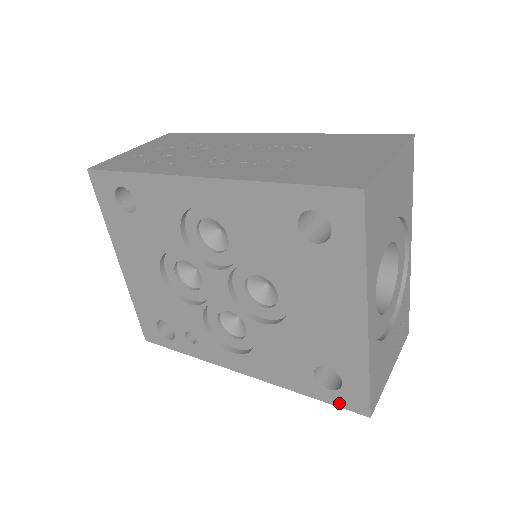
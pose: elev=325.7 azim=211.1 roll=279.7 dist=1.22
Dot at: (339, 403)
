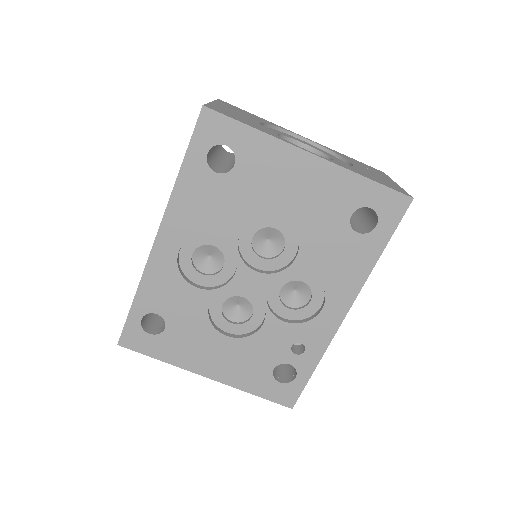
Dot at: (393, 223)
